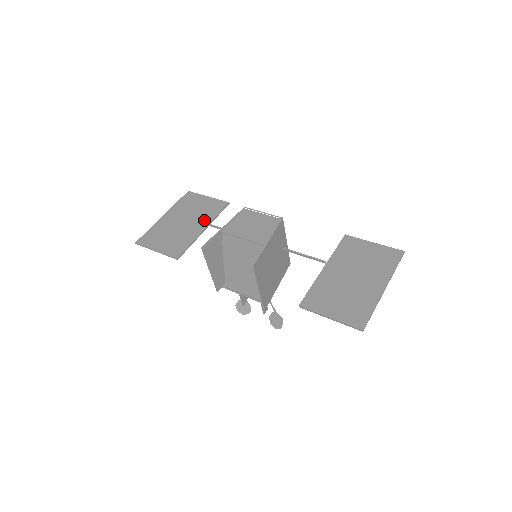
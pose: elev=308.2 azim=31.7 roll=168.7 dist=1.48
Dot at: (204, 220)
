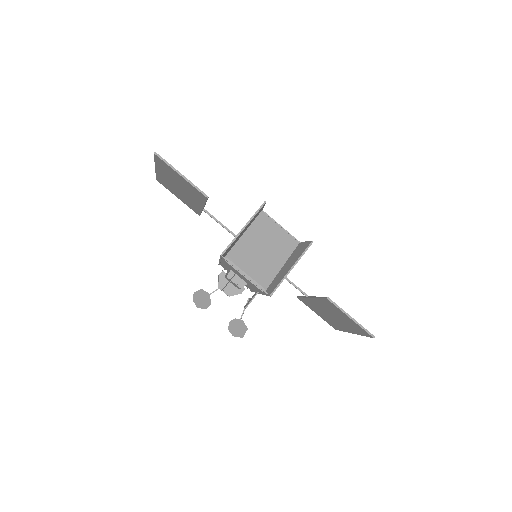
Dot at: occluded
